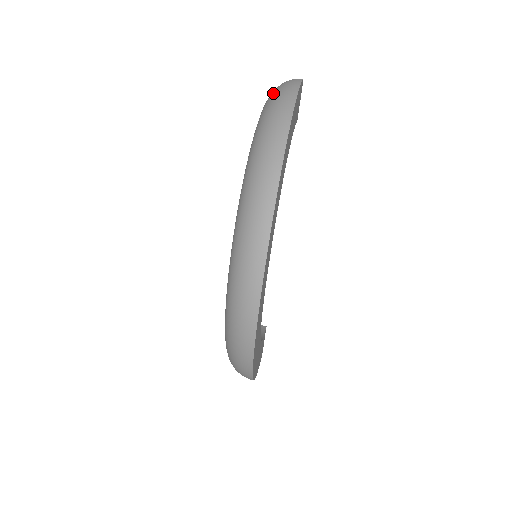
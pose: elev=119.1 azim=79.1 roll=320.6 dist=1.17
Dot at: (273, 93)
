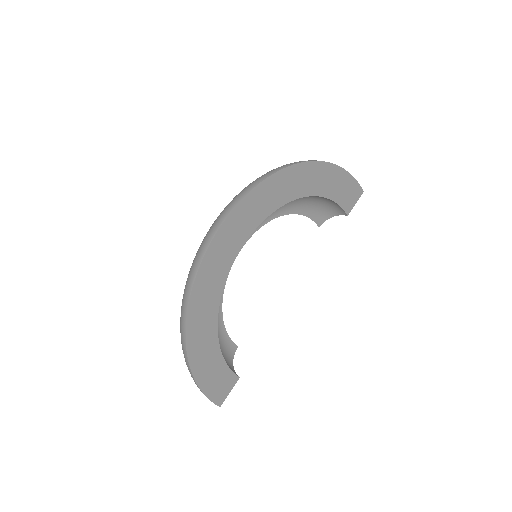
Dot at: occluded
